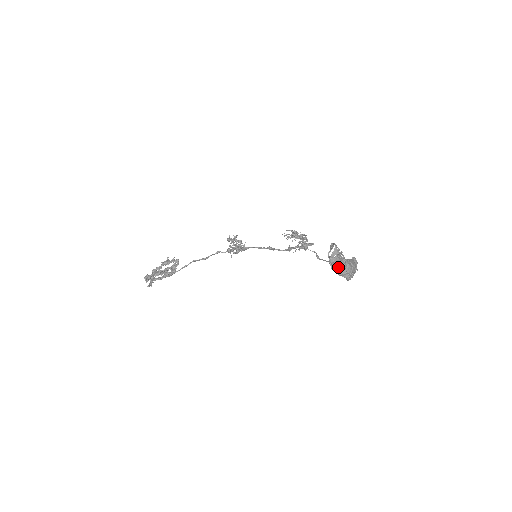
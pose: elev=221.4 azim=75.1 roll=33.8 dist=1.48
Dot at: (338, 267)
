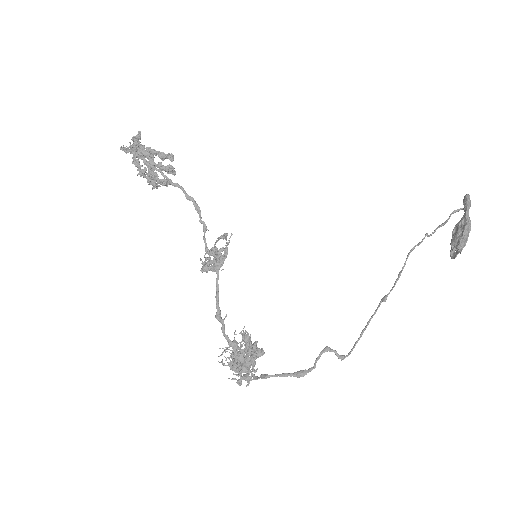
Dot at: (468, 207)
